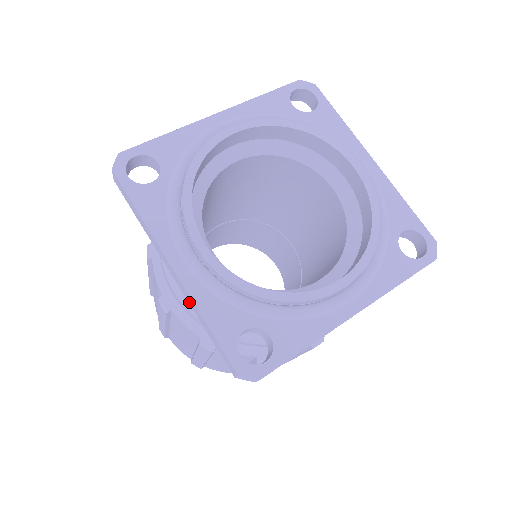
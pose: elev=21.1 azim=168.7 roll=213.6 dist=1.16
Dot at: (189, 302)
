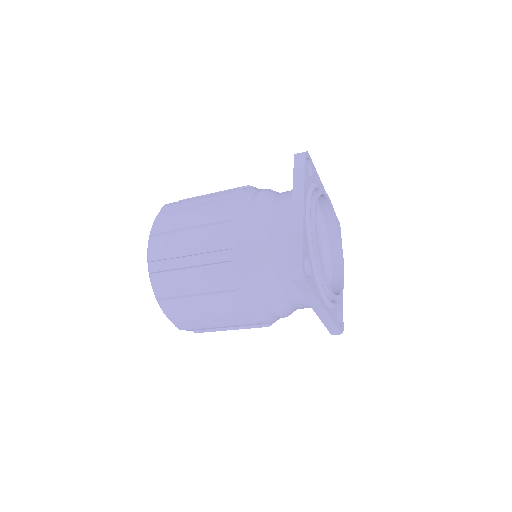
Dot at: (293, 223)
